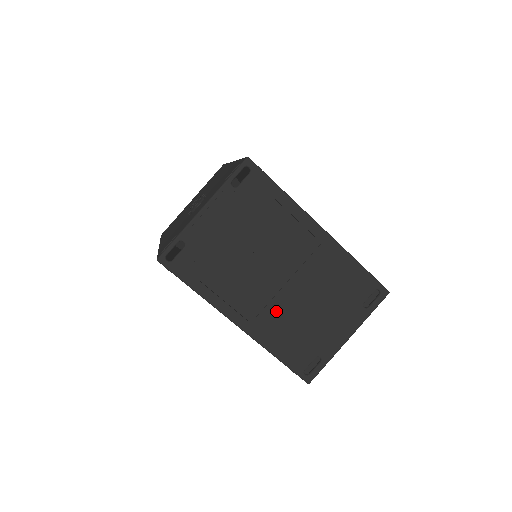
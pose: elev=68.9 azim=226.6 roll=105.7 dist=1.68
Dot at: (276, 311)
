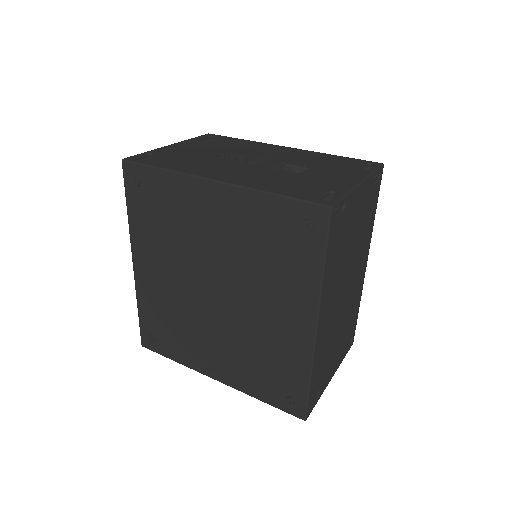
Dot at: (331, 326)
